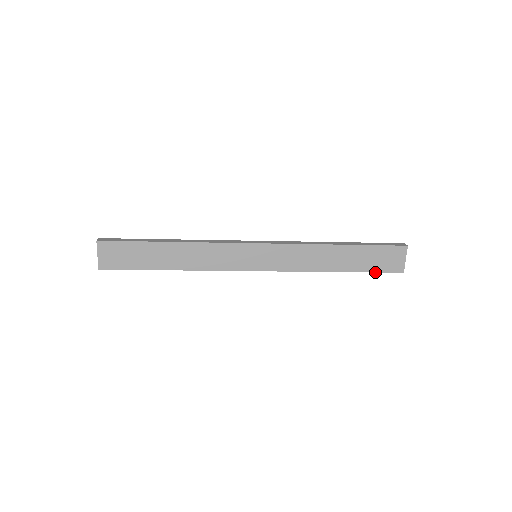
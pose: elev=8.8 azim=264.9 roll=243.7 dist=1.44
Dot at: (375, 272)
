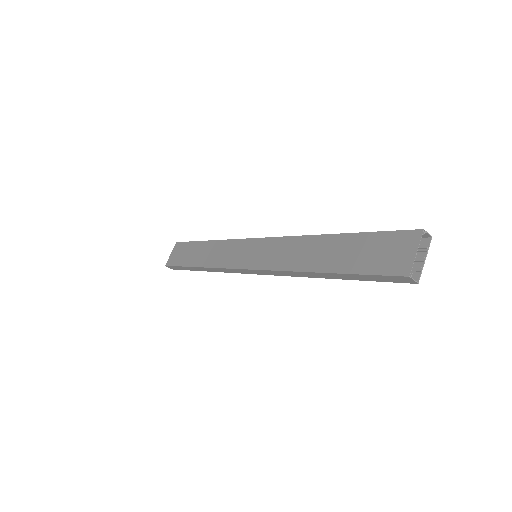
Dot at: (365, 274)
